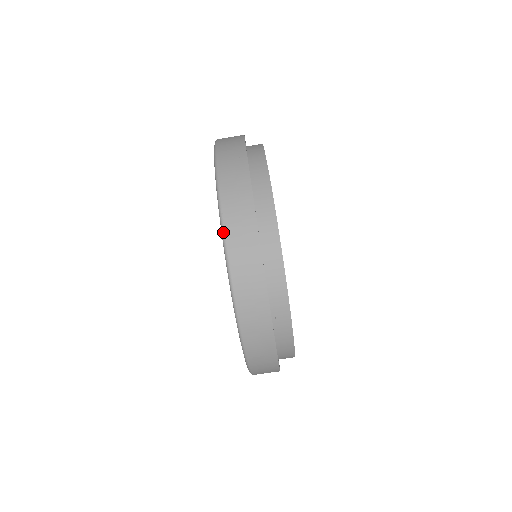
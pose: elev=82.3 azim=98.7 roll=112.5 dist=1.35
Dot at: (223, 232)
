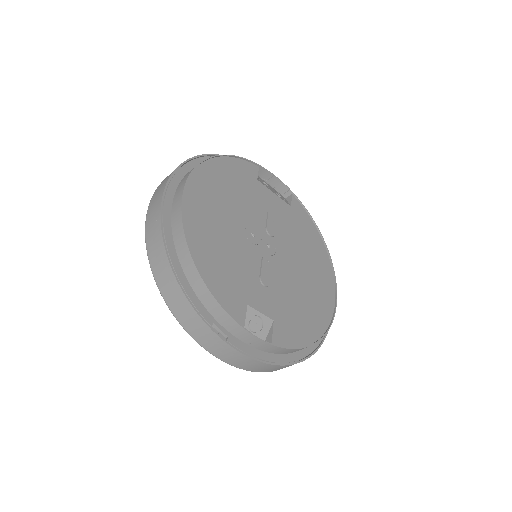
Dot at: occluded
